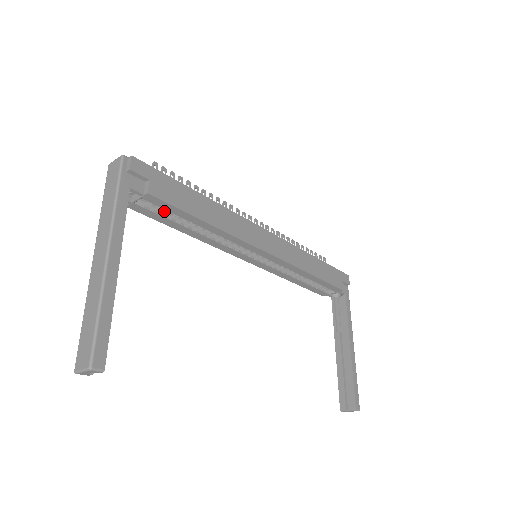
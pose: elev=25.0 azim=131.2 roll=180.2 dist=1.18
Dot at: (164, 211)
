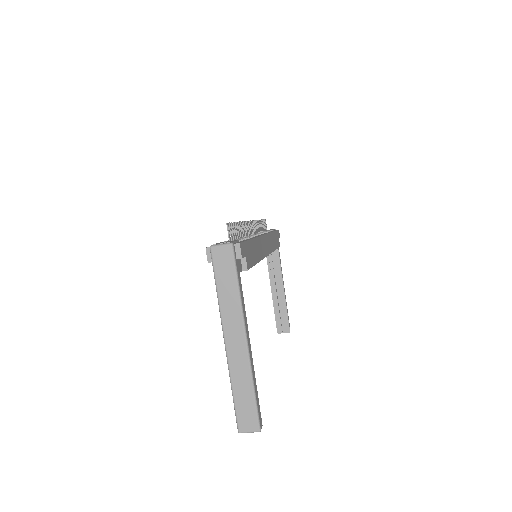
Dot at: occluded
